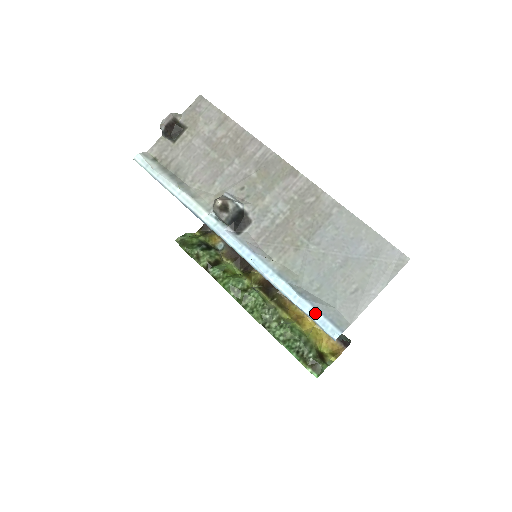
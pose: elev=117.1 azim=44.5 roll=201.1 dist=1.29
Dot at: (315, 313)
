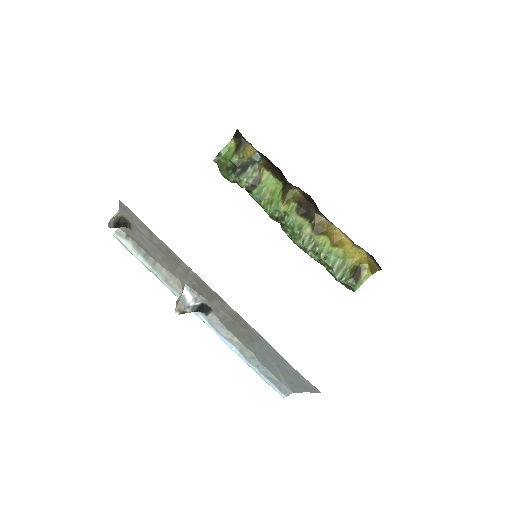
Dot at: (268, 381)
